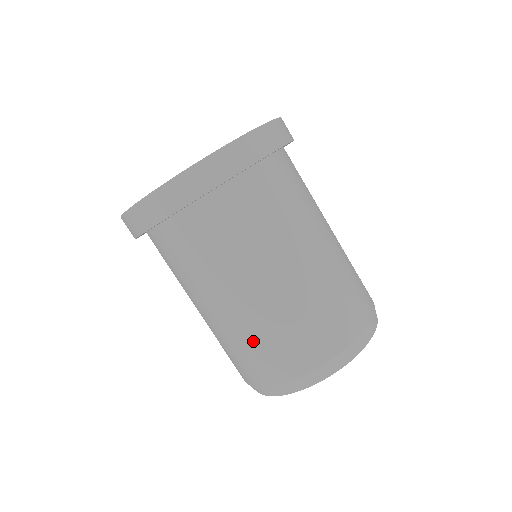
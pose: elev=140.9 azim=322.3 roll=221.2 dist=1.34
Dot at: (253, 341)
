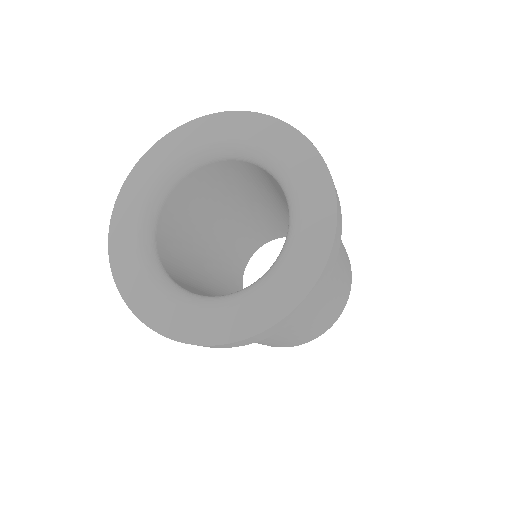
Dot at: (318, 327)
